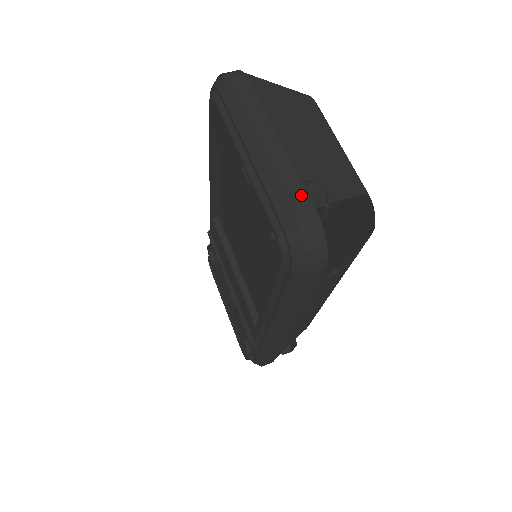
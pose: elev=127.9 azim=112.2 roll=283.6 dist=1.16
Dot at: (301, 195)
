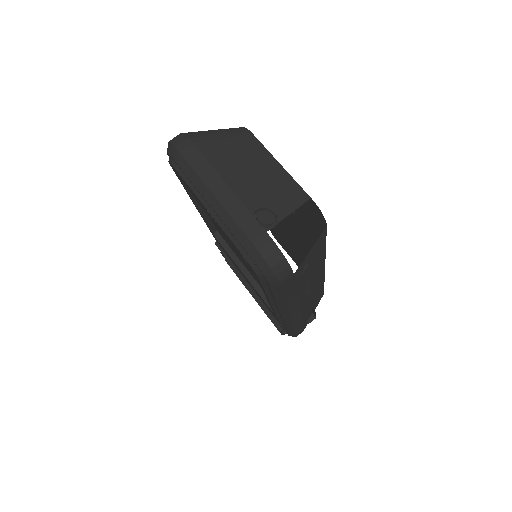
Dot at: (254, 226)
